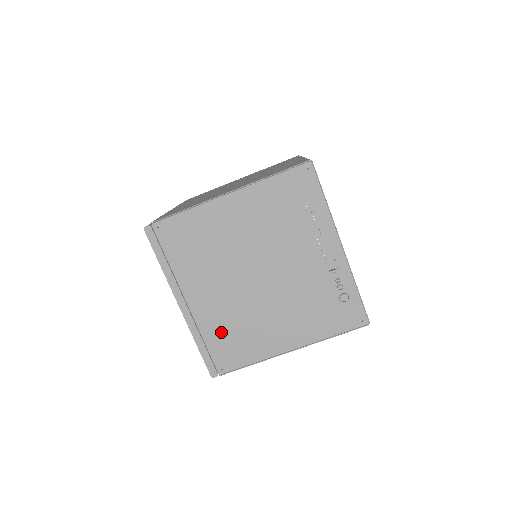
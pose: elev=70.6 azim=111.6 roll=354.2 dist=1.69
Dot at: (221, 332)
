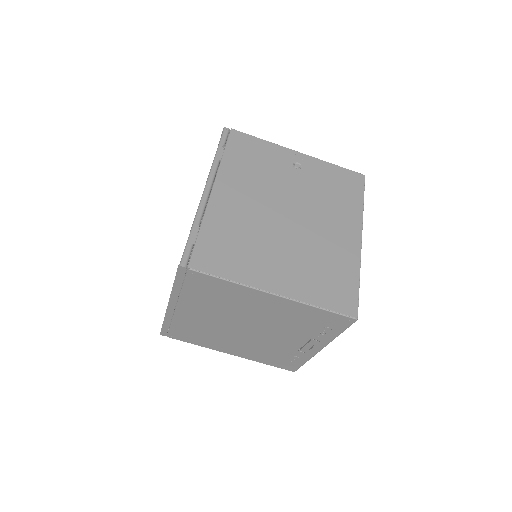
Dot at: (189, 328)
